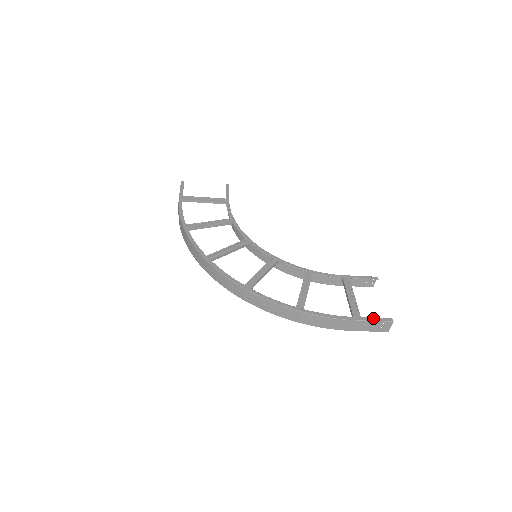
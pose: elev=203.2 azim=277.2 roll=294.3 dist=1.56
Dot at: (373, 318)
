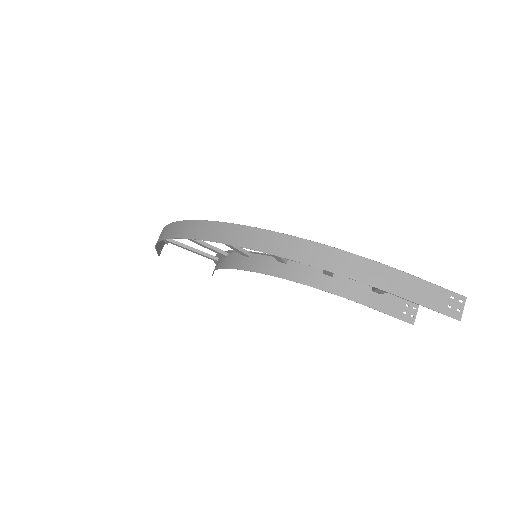
Dot at: (436, 286)
